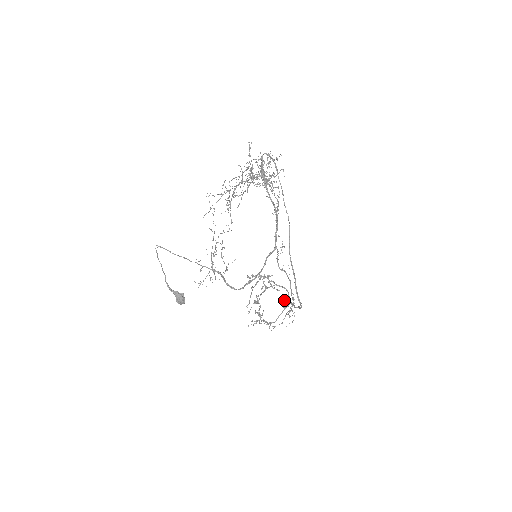
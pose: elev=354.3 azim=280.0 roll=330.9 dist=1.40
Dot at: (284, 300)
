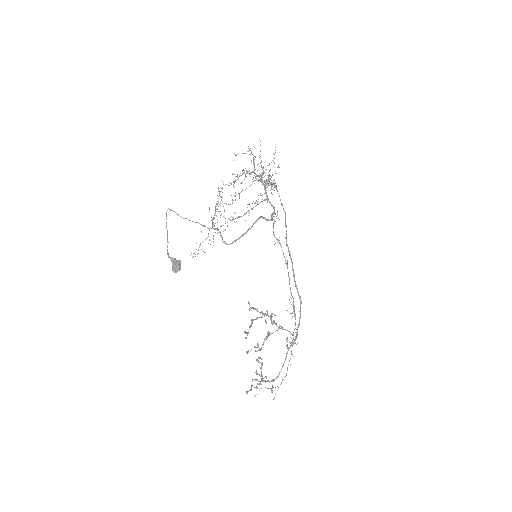
Dot at: (287, 337)
